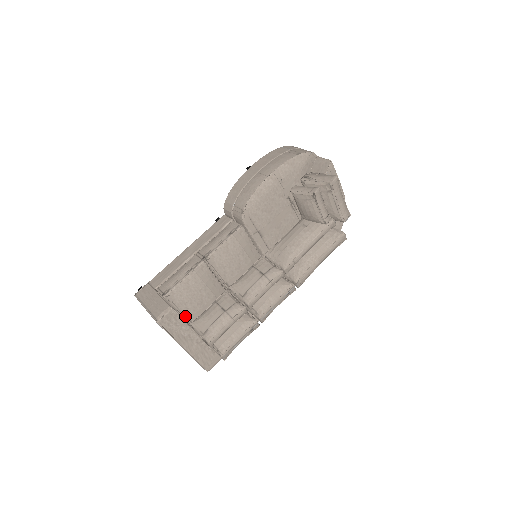
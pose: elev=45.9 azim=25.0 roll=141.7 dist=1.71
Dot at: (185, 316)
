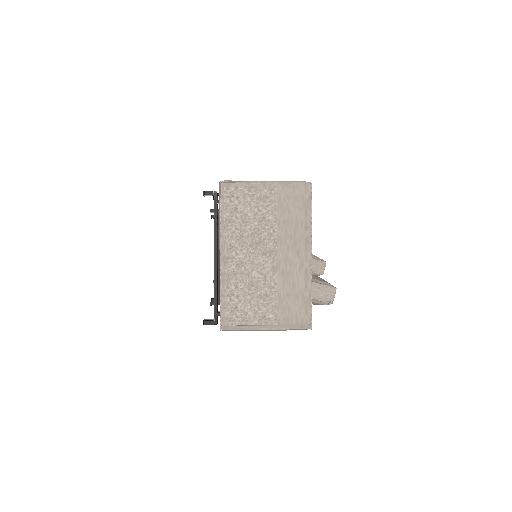
Dot at: occluded
